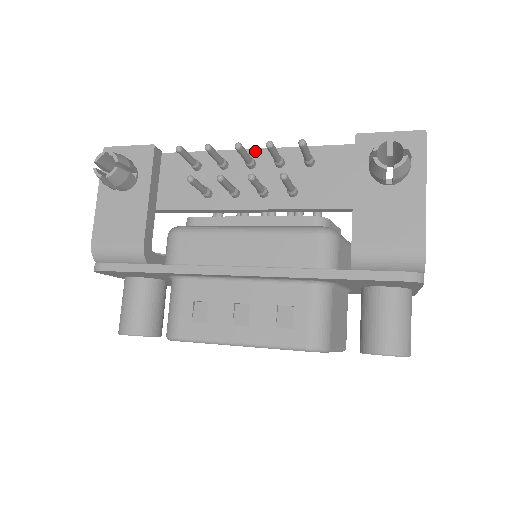
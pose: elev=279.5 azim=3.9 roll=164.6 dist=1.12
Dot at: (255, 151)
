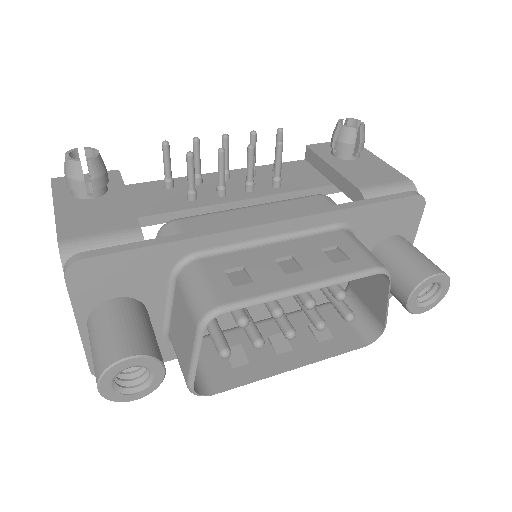
Dot at: occluded
